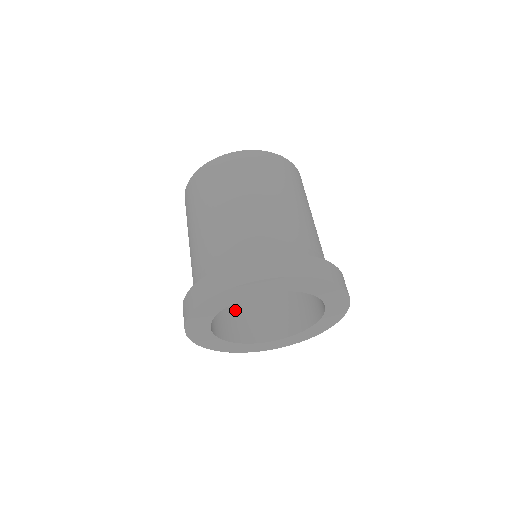
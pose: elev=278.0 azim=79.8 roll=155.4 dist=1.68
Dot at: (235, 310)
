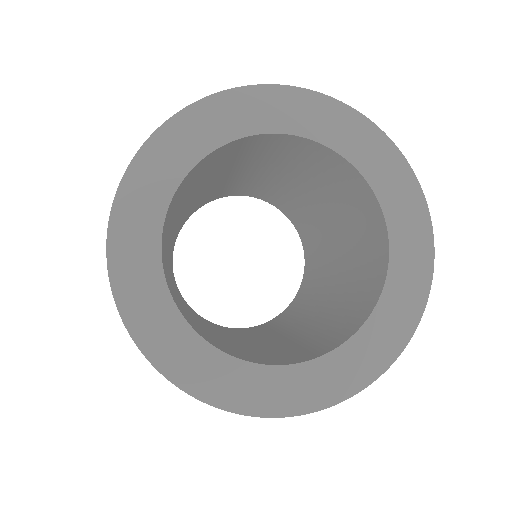
Dot at: (312, 339)
